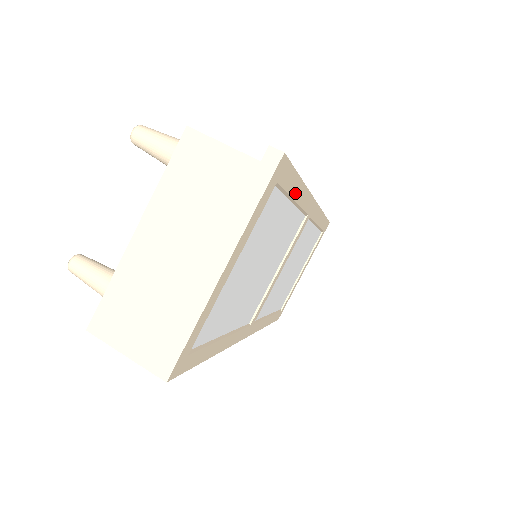
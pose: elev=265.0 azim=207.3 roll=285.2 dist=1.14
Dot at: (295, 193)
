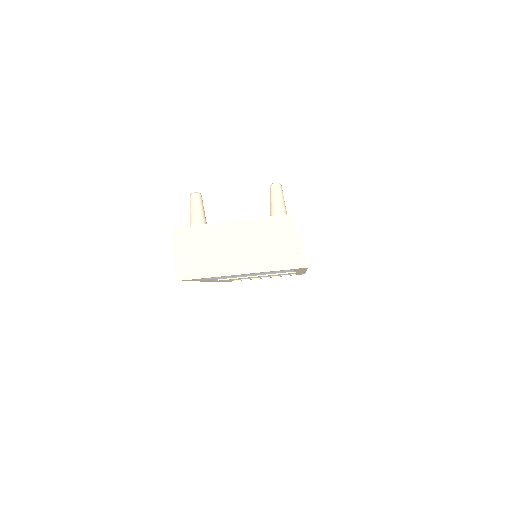
Dot at: (299, 270)
